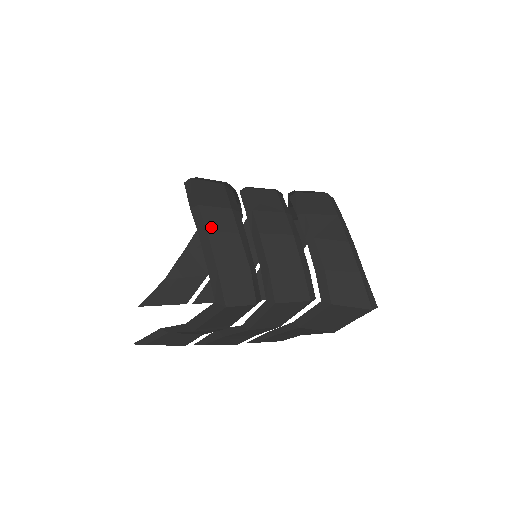
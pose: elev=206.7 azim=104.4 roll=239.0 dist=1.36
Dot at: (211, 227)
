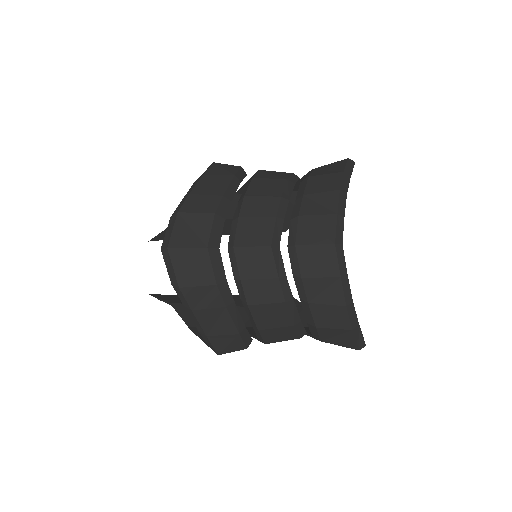
Dot at: (195, 306)
